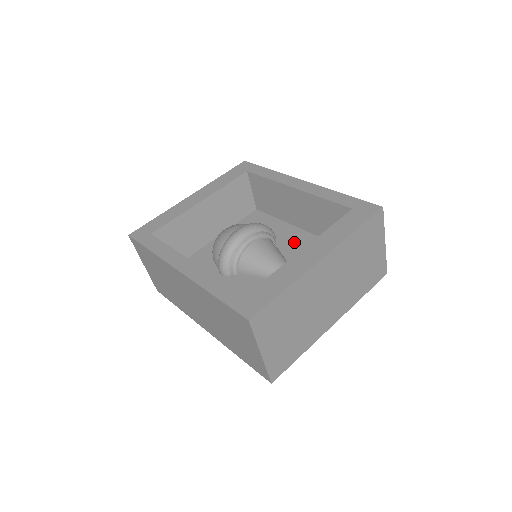
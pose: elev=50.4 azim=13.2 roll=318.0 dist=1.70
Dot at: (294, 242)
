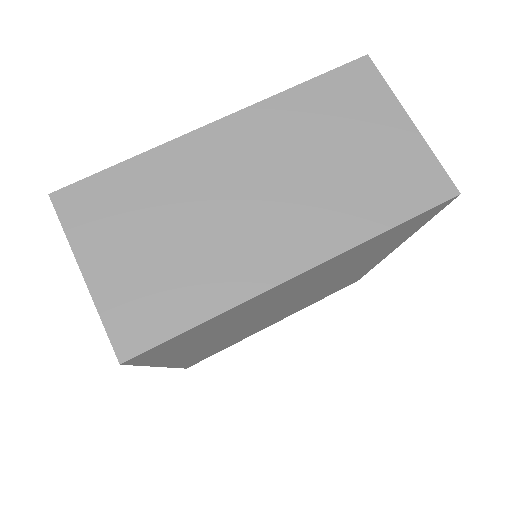
Dot at: occluded
